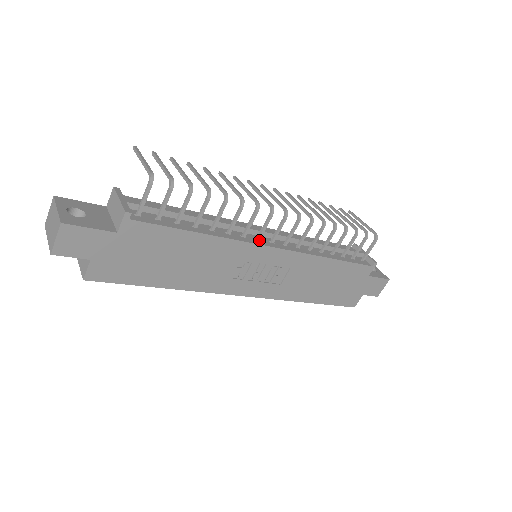
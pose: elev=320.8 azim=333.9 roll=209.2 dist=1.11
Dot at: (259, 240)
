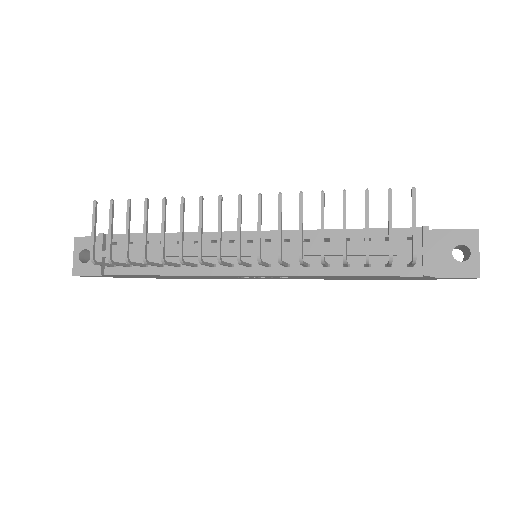
Dot at: (232, 266)
